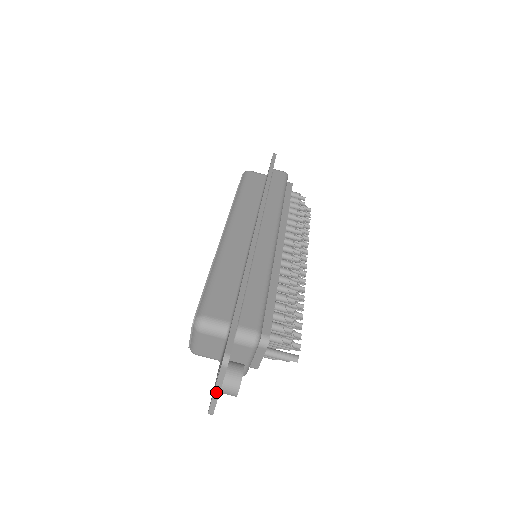
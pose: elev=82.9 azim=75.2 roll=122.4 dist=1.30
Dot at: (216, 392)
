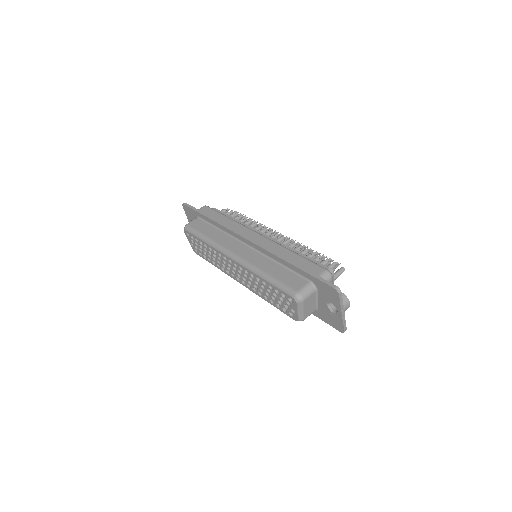
Dot at: (343, 313)
